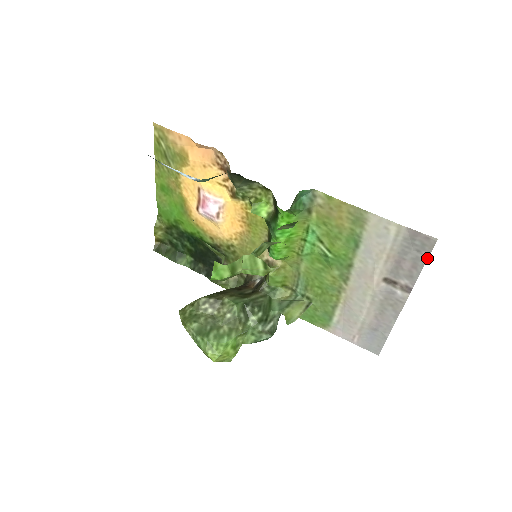
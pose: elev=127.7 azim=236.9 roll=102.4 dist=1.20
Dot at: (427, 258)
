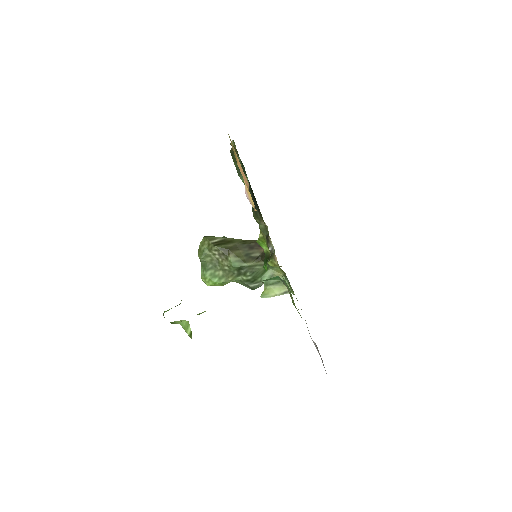
Dot at: occluded
